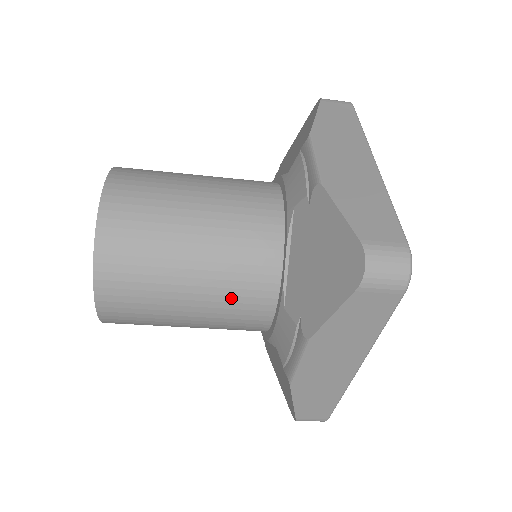
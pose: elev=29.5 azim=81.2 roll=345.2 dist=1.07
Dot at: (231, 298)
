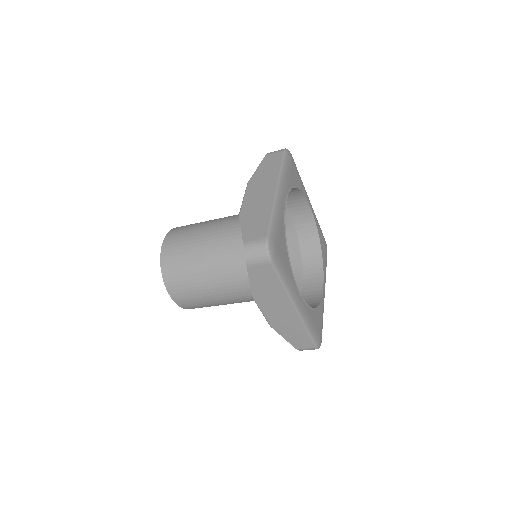
Dot at: (229, 283)
